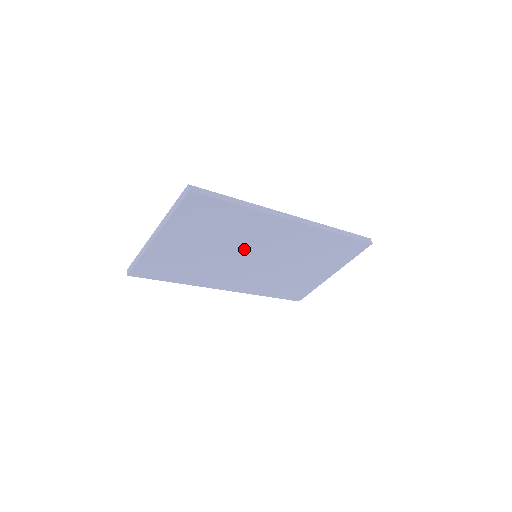
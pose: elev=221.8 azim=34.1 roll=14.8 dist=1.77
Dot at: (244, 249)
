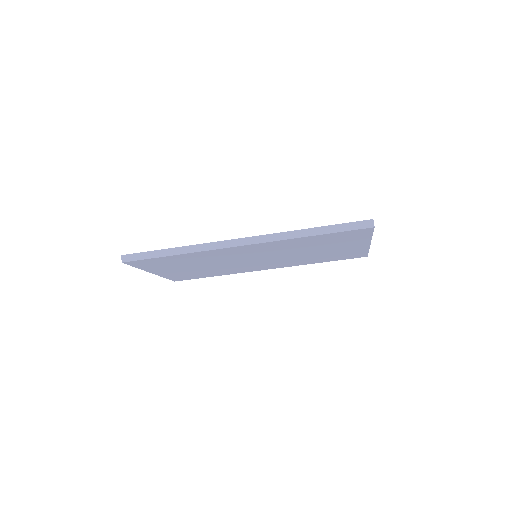
Dot at: (232, 260)
